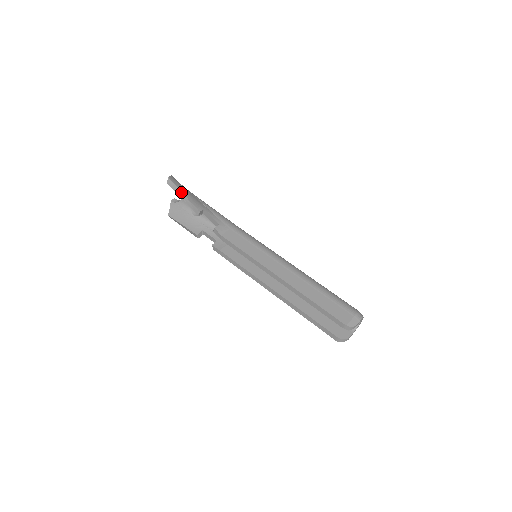
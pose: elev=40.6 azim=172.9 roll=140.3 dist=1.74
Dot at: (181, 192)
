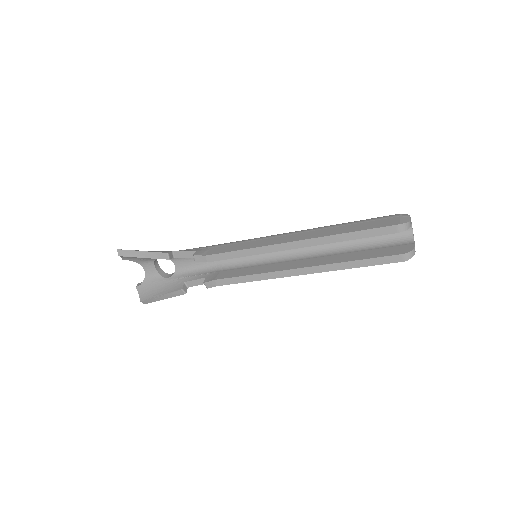
Dot at: (138, 251)
